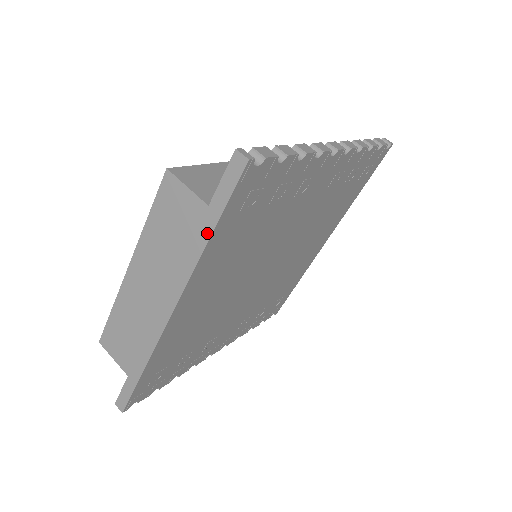
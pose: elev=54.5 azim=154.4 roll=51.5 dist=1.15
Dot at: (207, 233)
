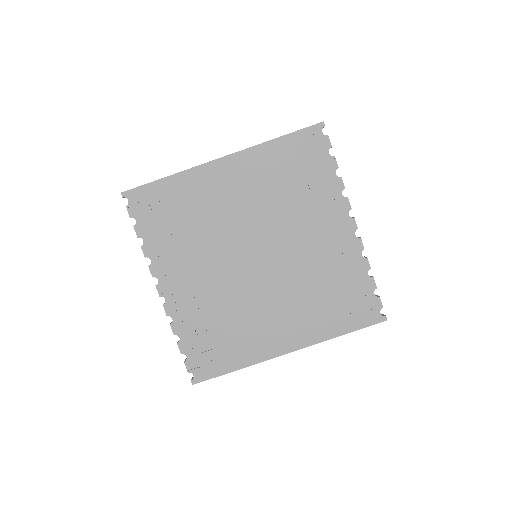
Dot at: (278, 138)
